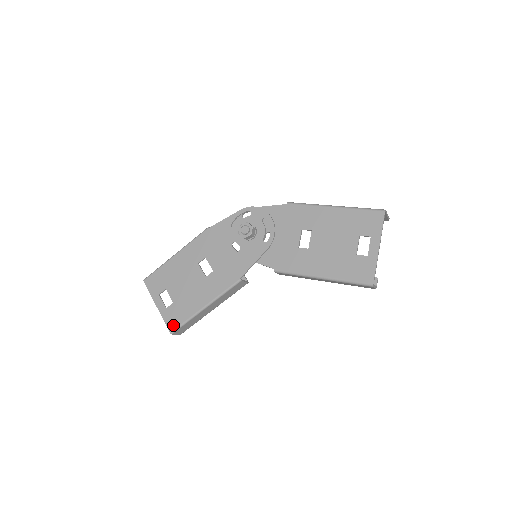
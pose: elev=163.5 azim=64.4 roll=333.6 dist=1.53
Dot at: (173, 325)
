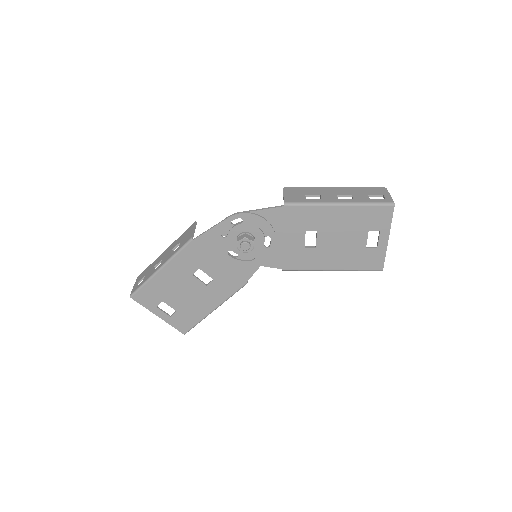
Dot at: (185, 328)
